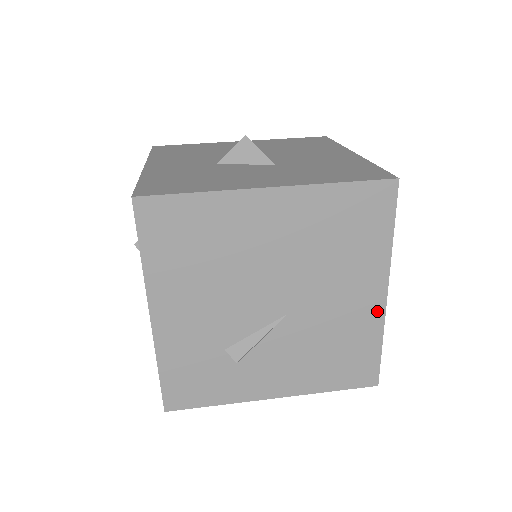
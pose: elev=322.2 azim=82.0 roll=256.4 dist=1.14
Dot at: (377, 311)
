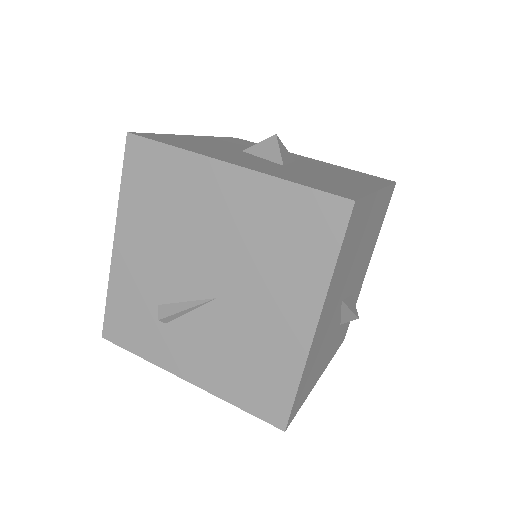
Dot at: (301, 342)
